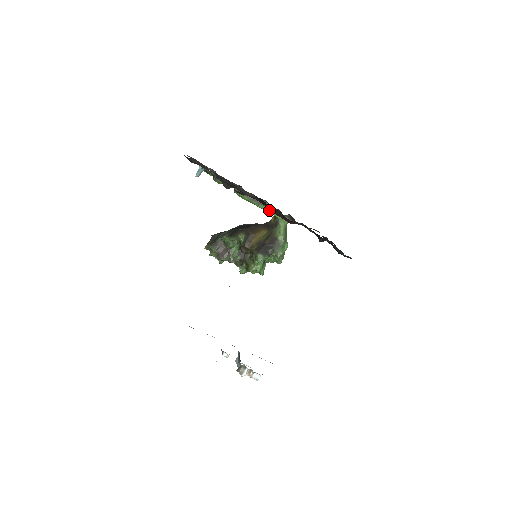
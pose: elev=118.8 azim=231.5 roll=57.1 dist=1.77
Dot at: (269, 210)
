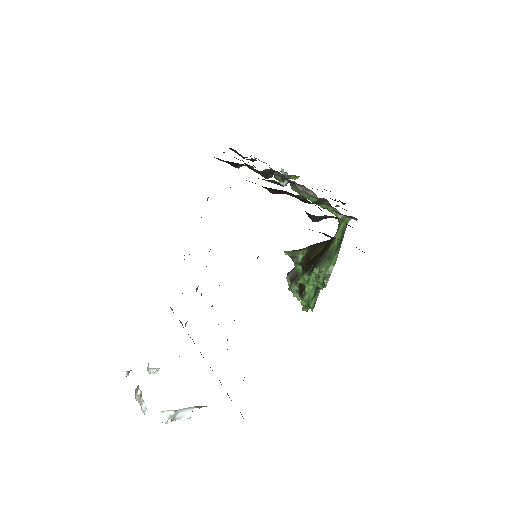
Dot at: (324, 205)
